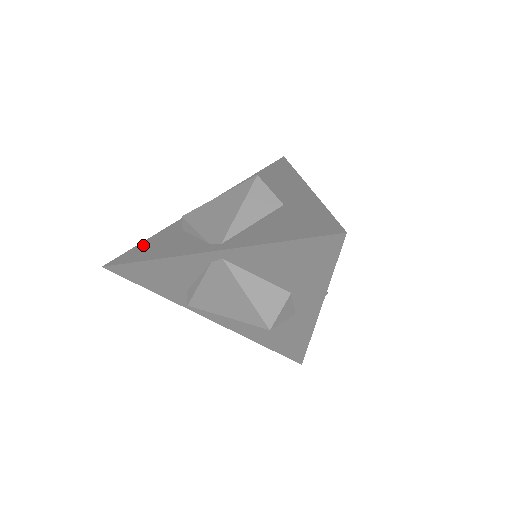
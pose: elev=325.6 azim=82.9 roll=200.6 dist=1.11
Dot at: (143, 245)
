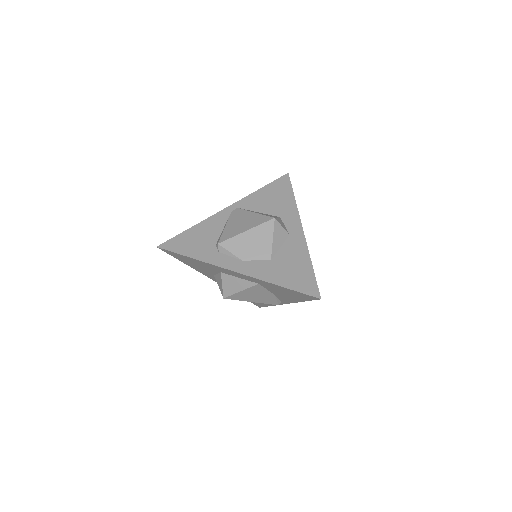
Dot at: occluded
